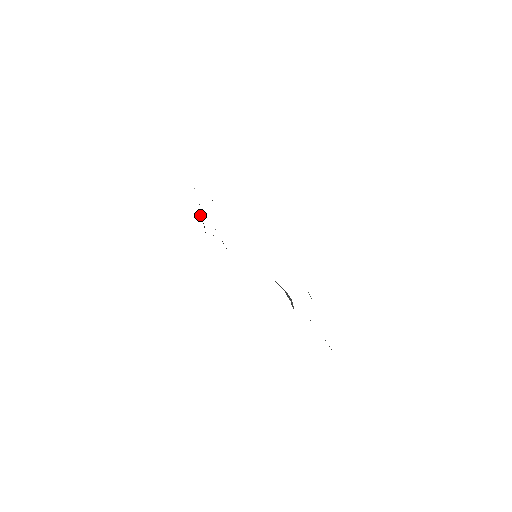
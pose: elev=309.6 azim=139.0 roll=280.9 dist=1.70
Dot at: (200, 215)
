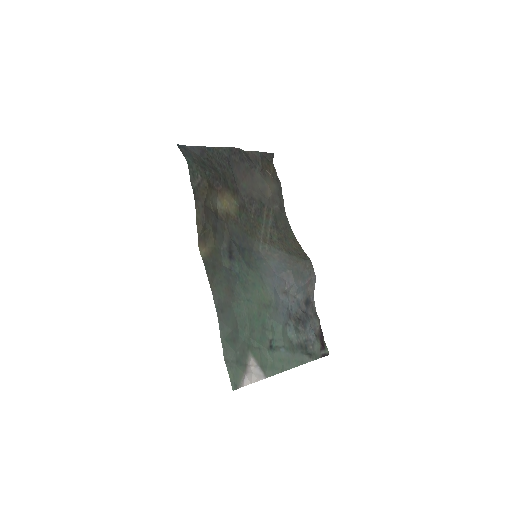
Dot at: (254, 153)
